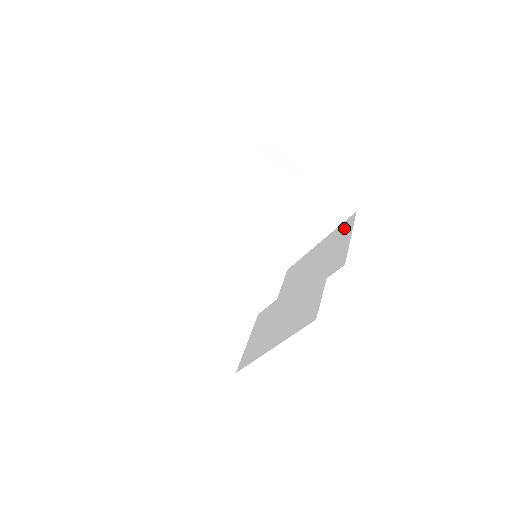
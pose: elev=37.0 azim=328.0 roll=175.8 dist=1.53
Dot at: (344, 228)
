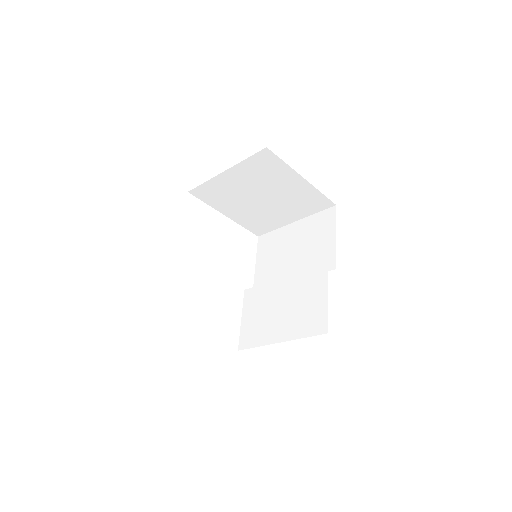
Dot at: (325, 220)
